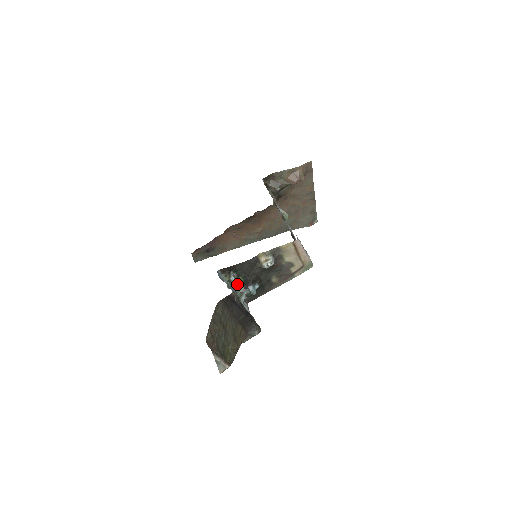
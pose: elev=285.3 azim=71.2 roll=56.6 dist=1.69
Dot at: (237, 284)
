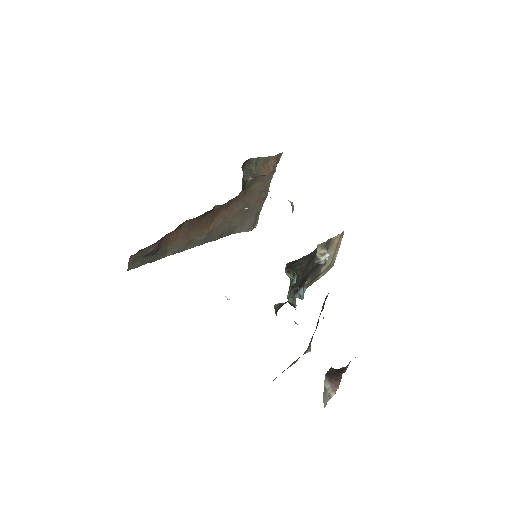
Dot at: (289, 286)
